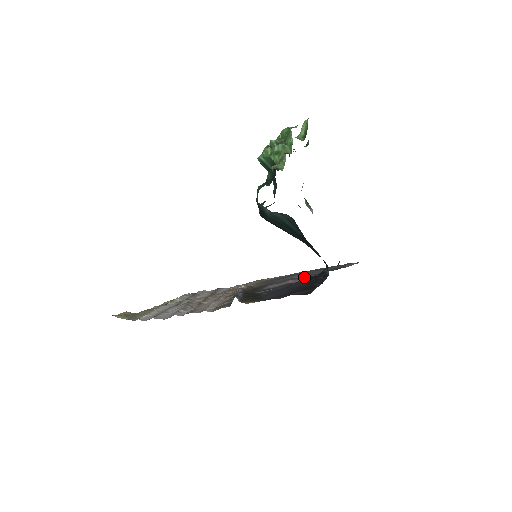
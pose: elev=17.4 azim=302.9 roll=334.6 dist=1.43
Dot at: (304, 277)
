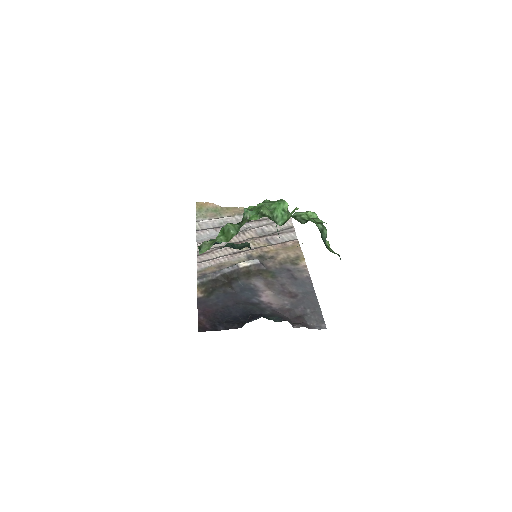
Dot at: (280, 298)
